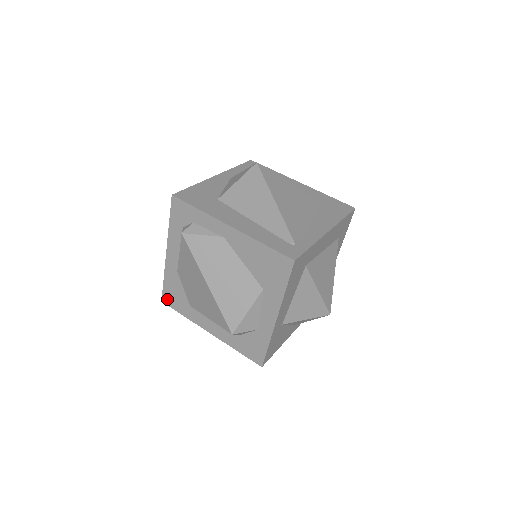
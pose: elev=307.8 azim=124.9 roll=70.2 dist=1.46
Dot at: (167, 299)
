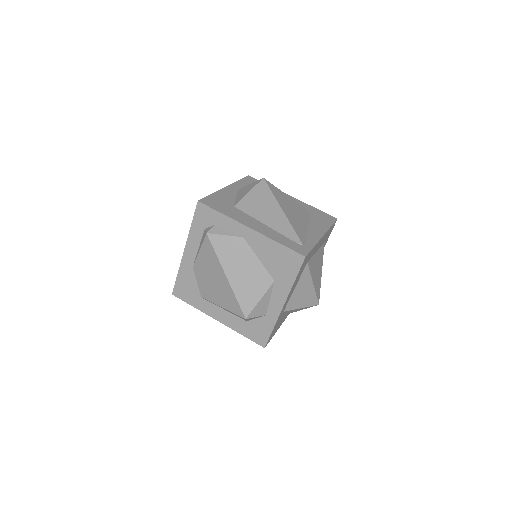
Dot at: (178, 292)
